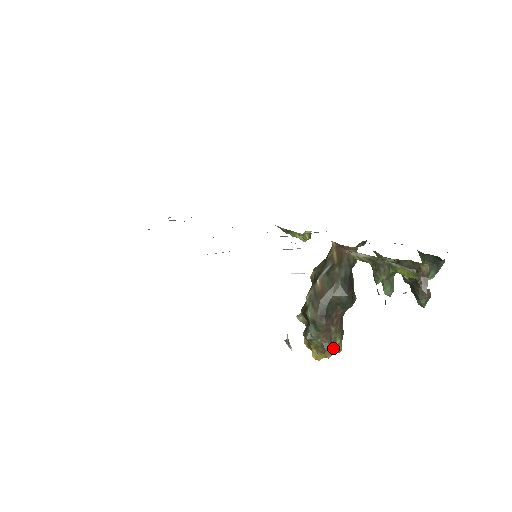
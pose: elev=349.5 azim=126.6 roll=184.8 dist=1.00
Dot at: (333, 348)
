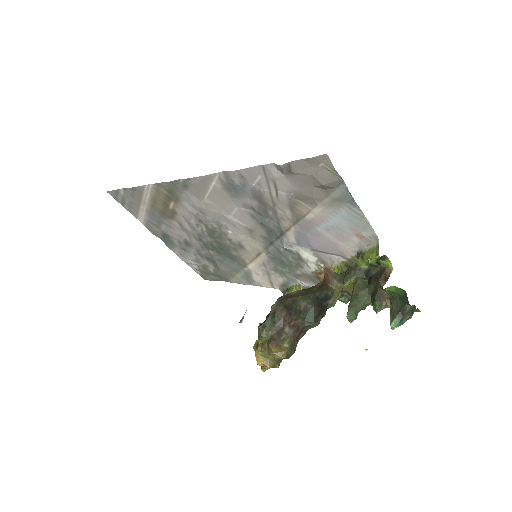
Dot at: (278, 346)
